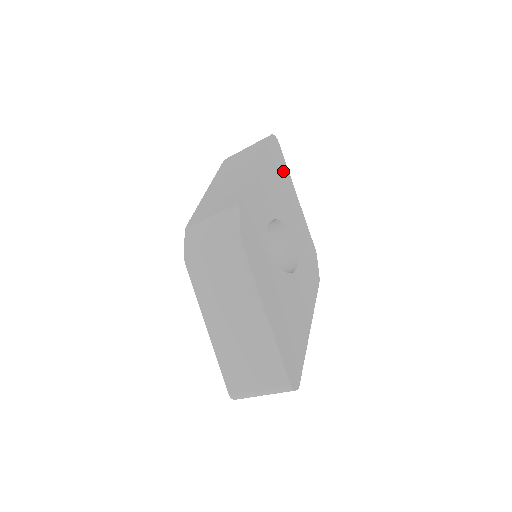
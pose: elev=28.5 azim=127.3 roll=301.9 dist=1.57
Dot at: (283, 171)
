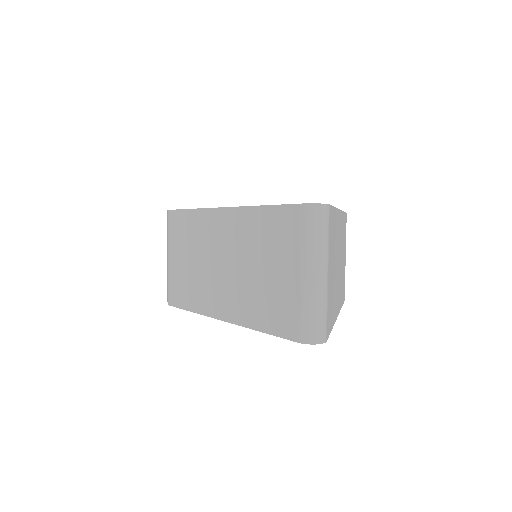
Dot at: occluded
